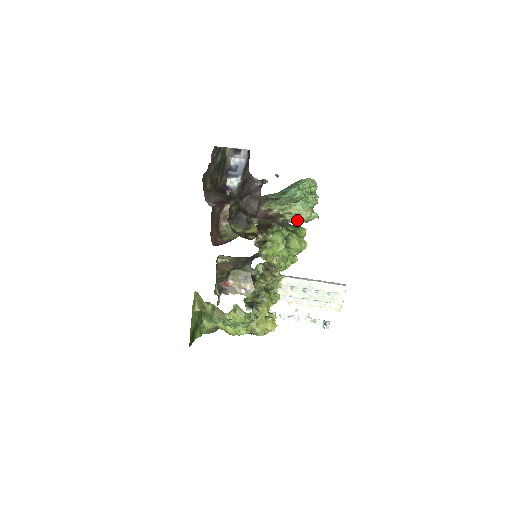
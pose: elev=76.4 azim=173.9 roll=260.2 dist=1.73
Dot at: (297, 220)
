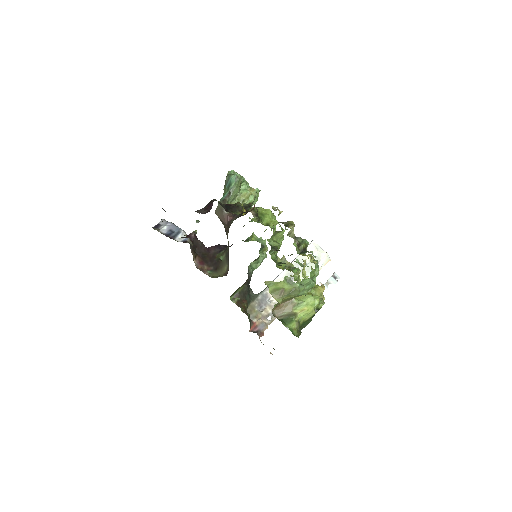
Dot at: (253, 199)
